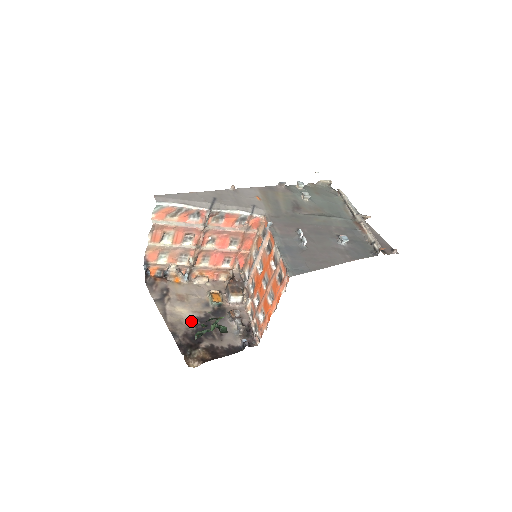
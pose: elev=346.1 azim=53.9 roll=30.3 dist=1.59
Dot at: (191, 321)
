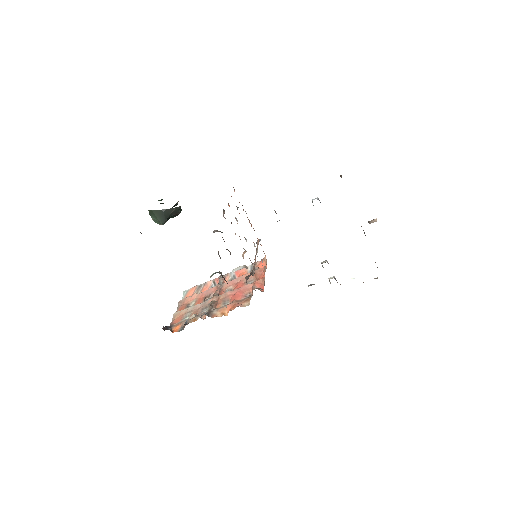
Dot at: occluded
